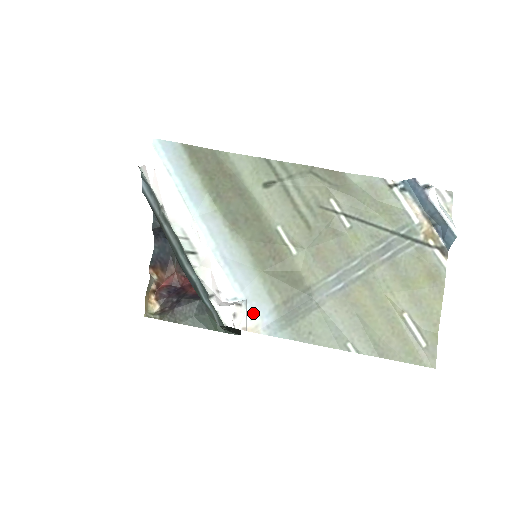
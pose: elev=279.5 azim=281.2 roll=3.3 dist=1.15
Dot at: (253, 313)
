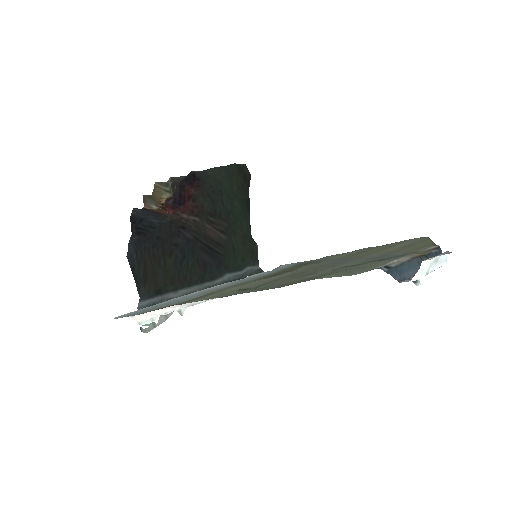
Dot at: occluded
